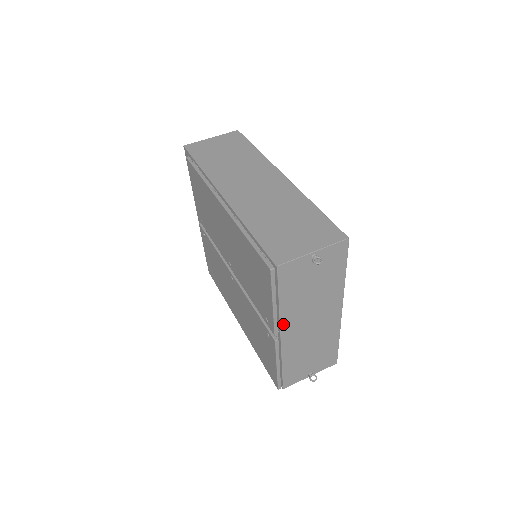
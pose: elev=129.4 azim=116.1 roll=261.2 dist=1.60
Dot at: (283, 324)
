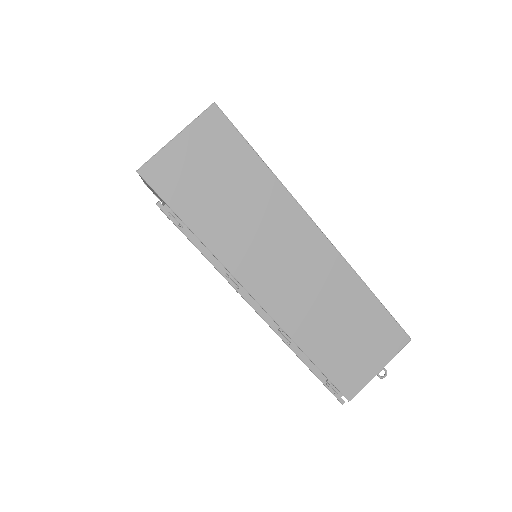
Dot at: occluded
